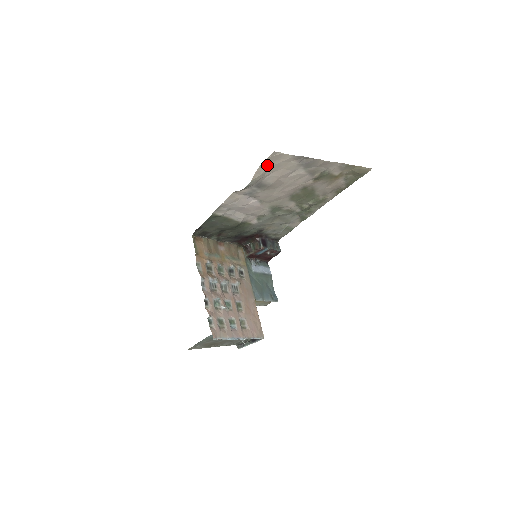
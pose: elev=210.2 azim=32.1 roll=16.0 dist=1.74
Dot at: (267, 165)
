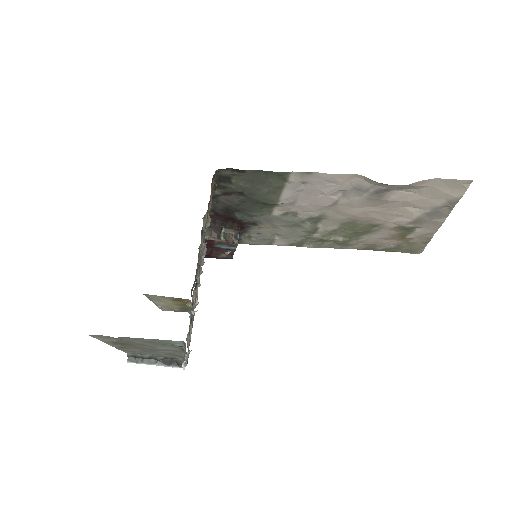
Dot at: (436, 183)
